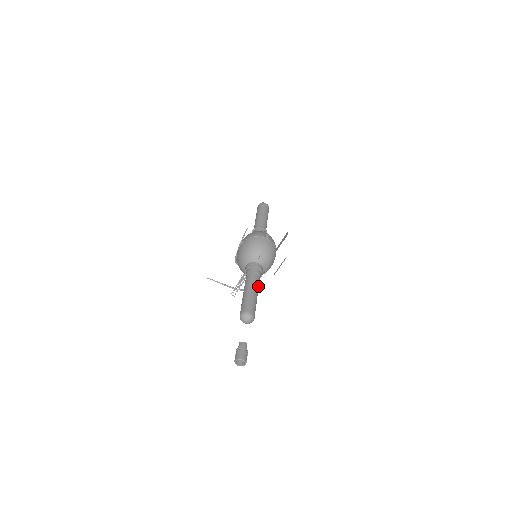
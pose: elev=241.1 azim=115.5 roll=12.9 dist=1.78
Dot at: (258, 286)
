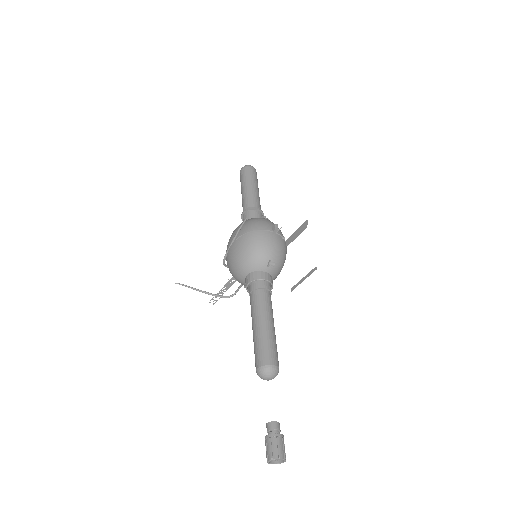
Dot at: (272, 311)
